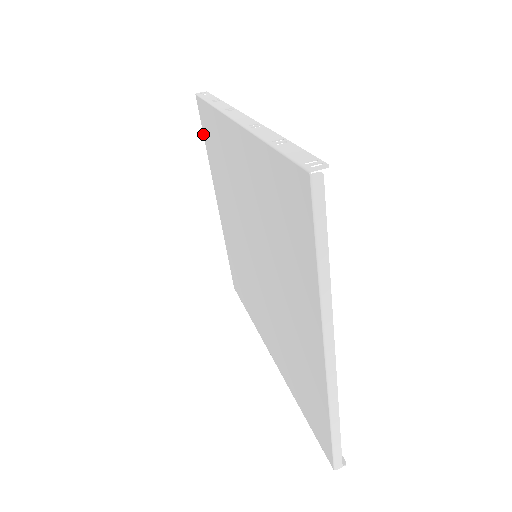
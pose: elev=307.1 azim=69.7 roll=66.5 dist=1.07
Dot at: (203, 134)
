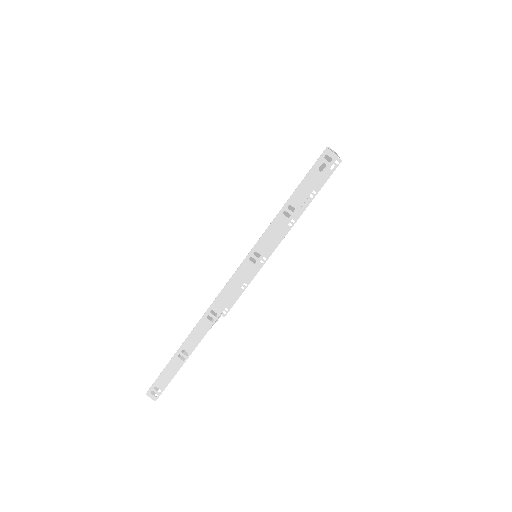
Dot at: occluded
